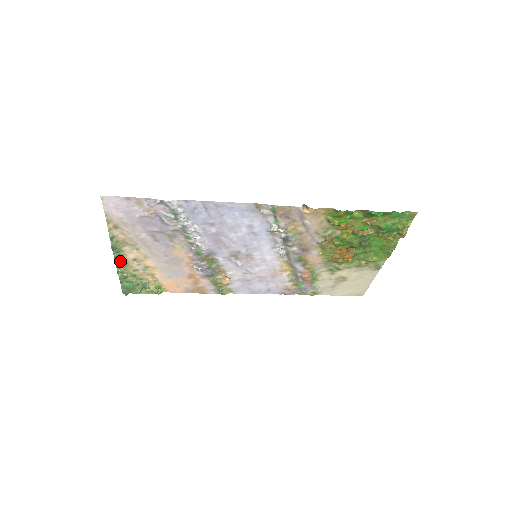
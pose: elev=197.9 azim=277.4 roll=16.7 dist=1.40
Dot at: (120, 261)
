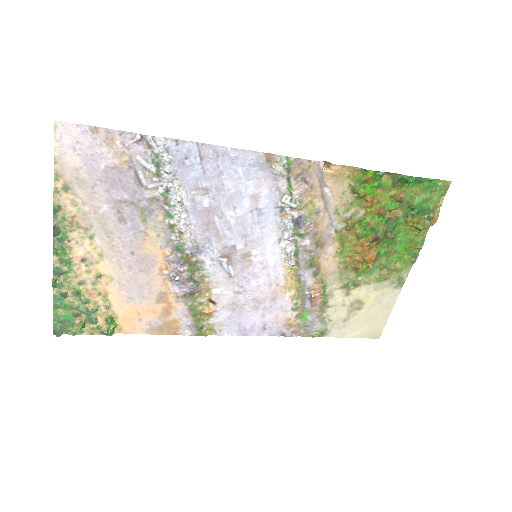
Dot at: (61, 261)
